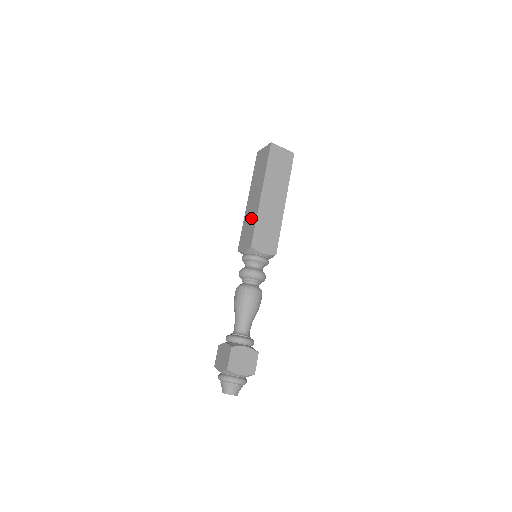
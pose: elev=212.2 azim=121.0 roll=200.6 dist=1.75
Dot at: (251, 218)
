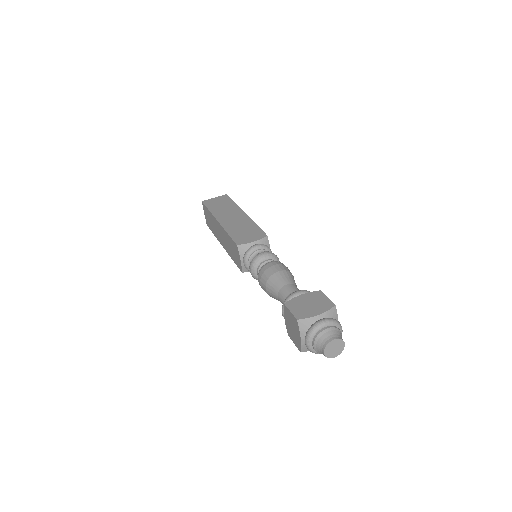
Dot at: (243, 225)
